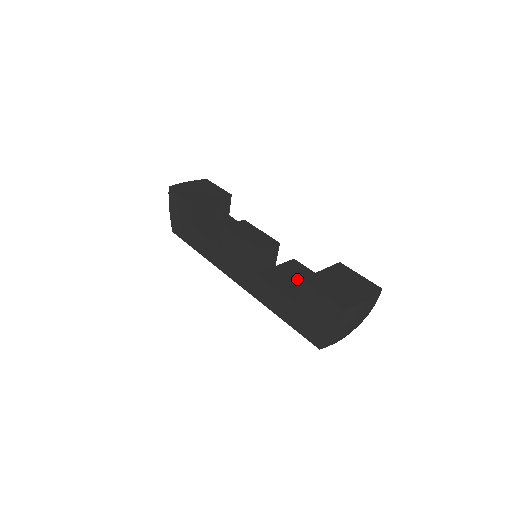
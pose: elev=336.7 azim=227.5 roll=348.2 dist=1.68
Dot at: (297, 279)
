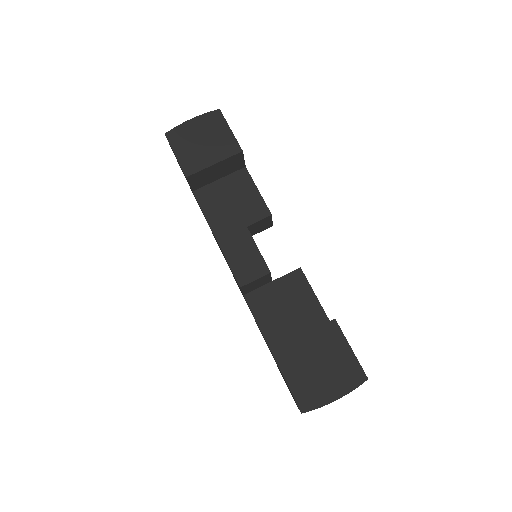
Dot at: (290, 310)
